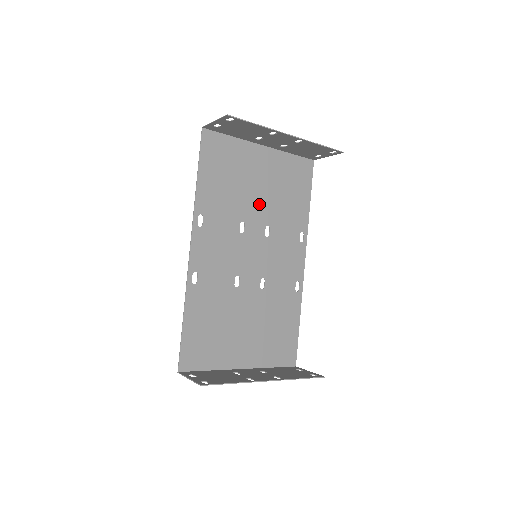
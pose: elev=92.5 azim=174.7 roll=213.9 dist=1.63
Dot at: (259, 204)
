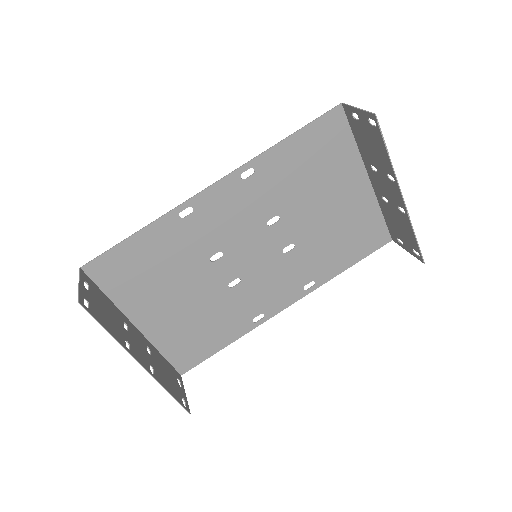
Dot at: (309, 220)
